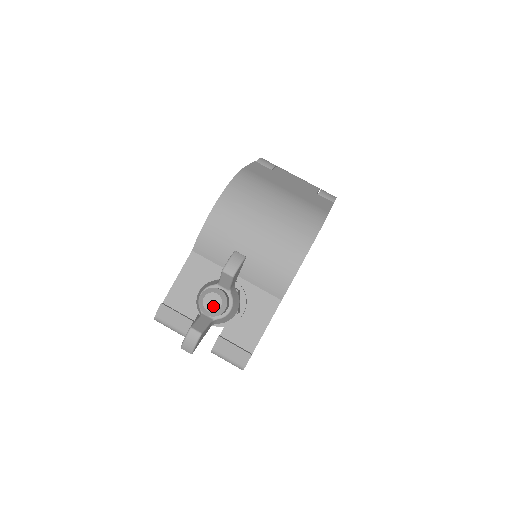
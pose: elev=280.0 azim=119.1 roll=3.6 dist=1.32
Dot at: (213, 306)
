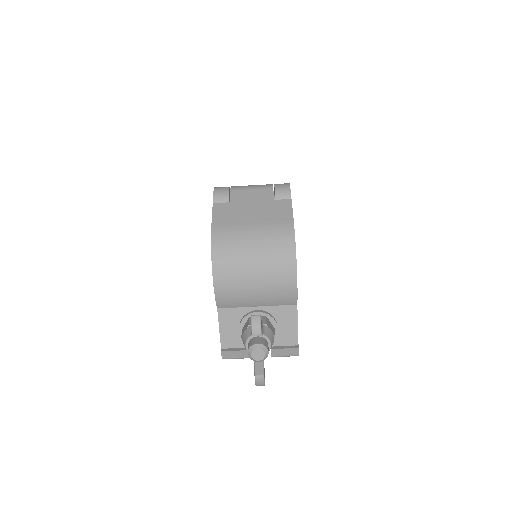
Dot at: (260, 357)
